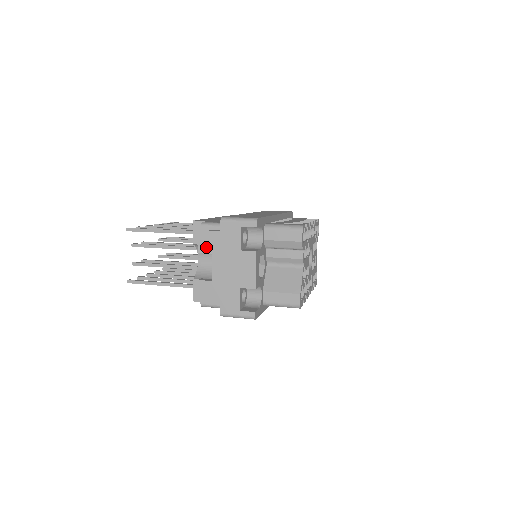
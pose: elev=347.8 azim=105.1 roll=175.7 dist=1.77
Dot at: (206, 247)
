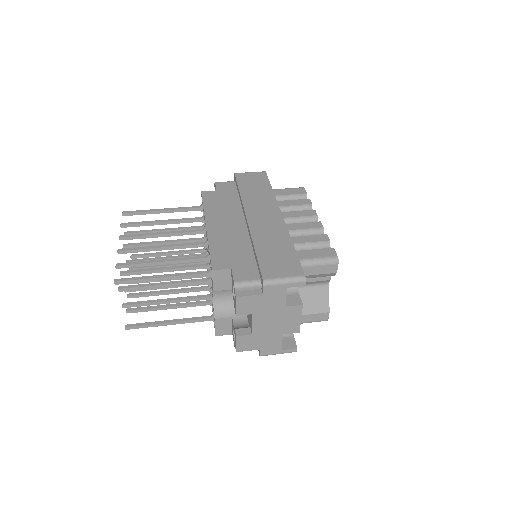
Dot at: (246, 310)
